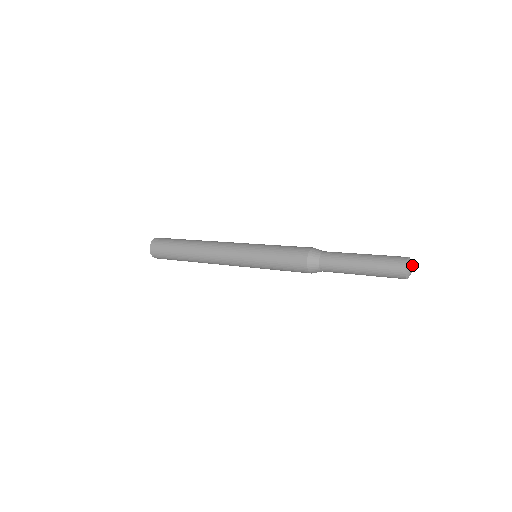
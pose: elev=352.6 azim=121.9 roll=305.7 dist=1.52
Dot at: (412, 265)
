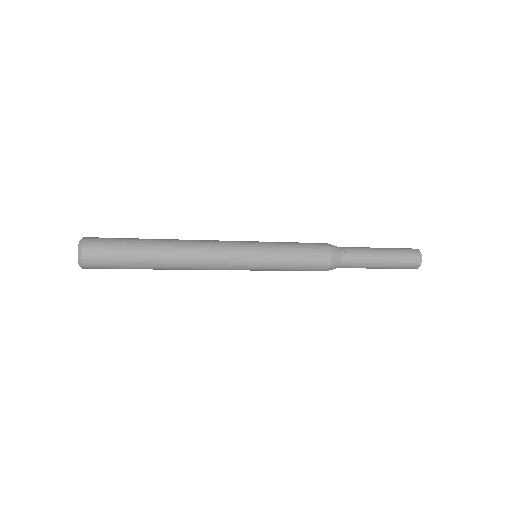
Dot at: occluded
